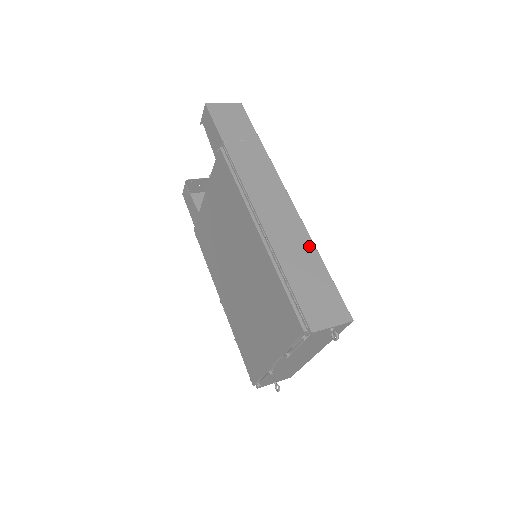
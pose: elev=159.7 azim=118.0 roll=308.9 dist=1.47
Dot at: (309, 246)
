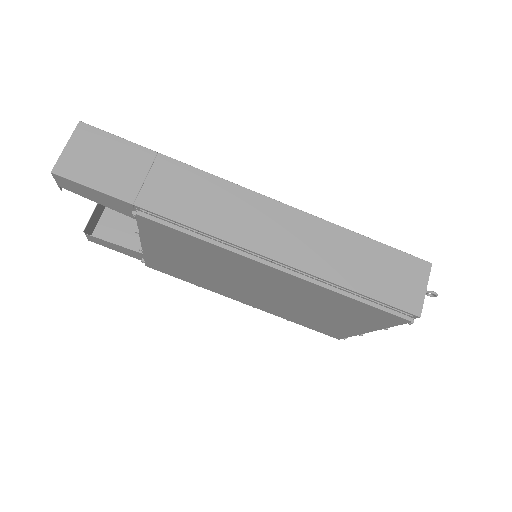
Dot at: (333, 232)
